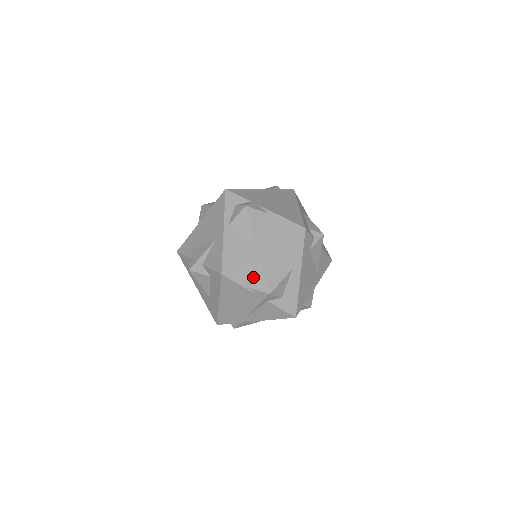
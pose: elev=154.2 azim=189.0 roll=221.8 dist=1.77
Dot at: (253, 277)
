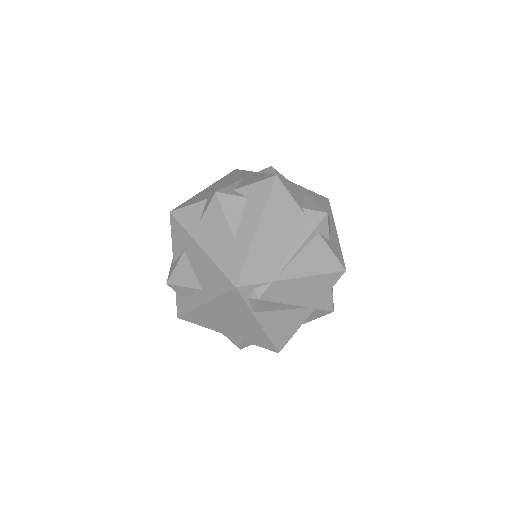
Dot at: (302, 201)
